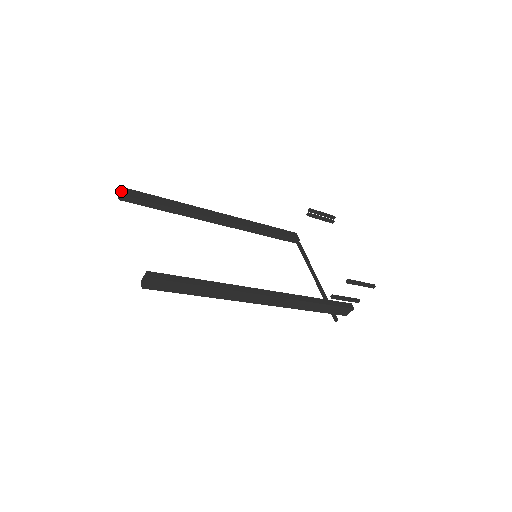
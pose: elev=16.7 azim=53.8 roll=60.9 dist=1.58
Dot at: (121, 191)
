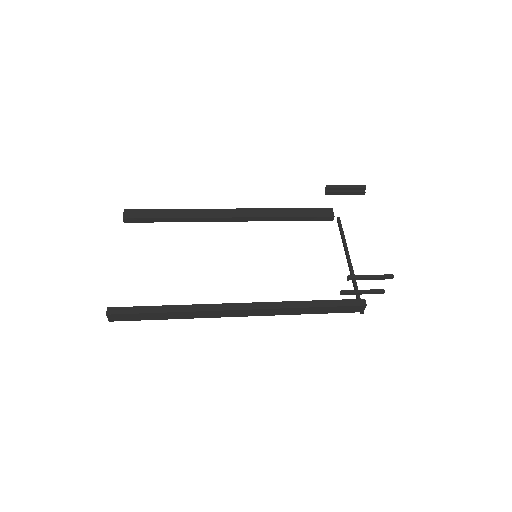
Dot at: (124, 214)
